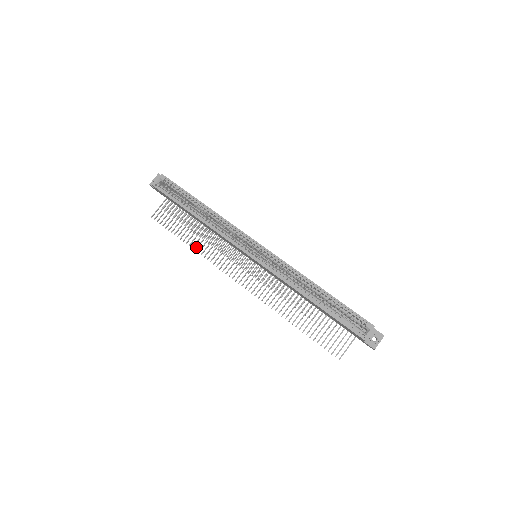
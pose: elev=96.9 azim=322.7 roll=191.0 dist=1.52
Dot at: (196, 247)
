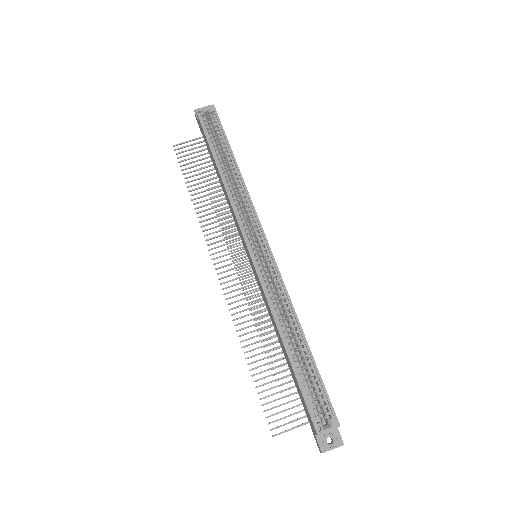
Dot at: occluded
